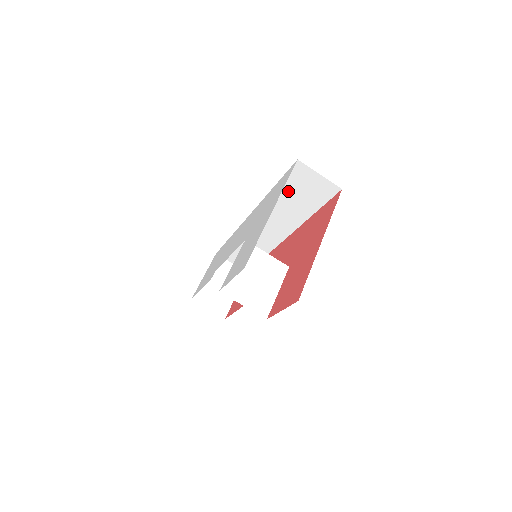
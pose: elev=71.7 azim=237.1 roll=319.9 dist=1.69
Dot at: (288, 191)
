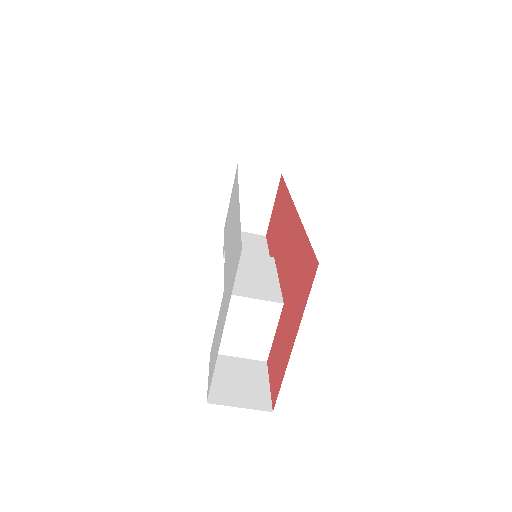
Dot at: occluded
